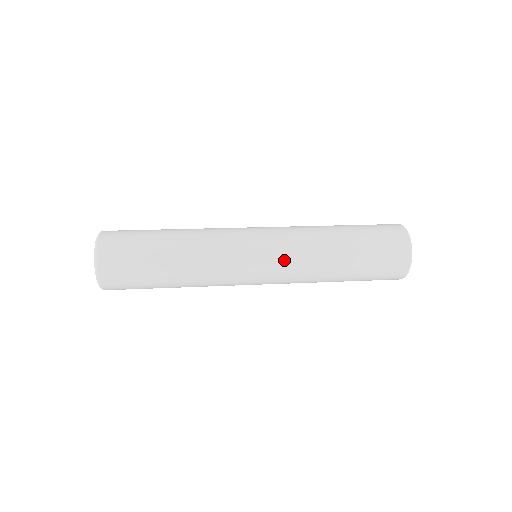
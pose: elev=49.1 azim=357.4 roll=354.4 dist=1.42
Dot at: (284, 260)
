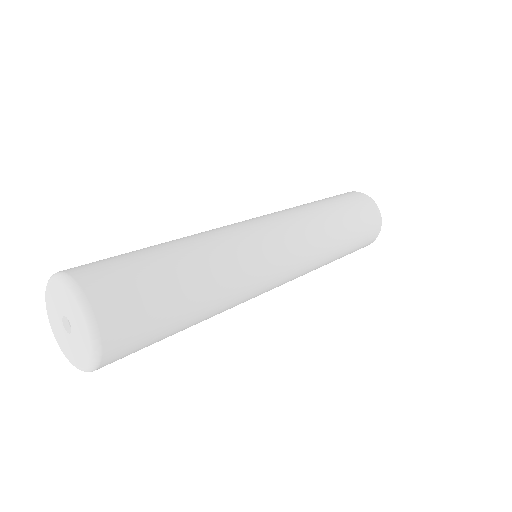
Dot at: (283, 217)
